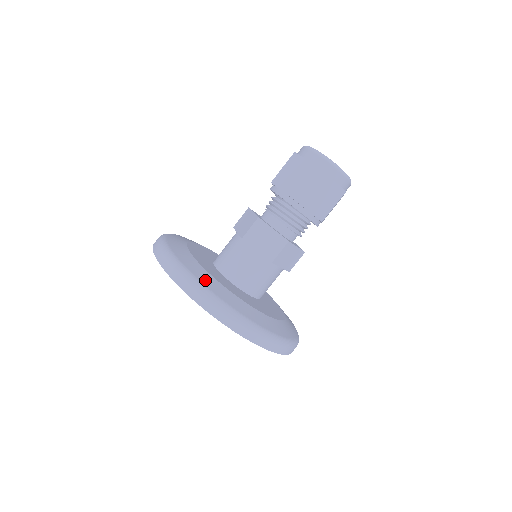
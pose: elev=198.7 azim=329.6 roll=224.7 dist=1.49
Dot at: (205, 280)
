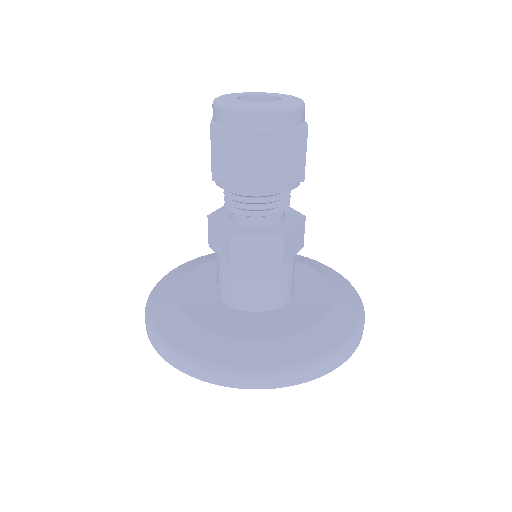
Dot at: (160, 311)
